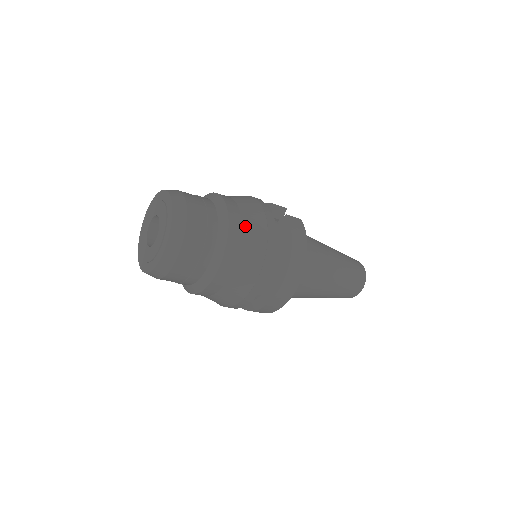
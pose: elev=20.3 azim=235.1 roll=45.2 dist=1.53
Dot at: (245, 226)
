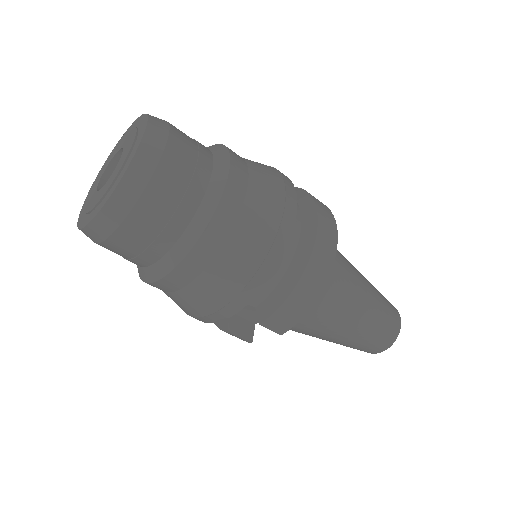
Dot at: (244, 158)
